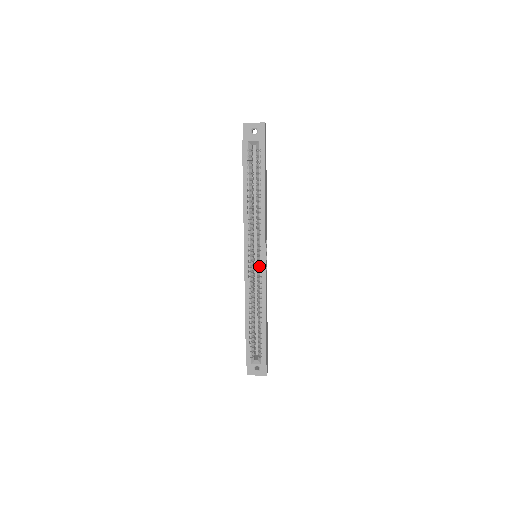
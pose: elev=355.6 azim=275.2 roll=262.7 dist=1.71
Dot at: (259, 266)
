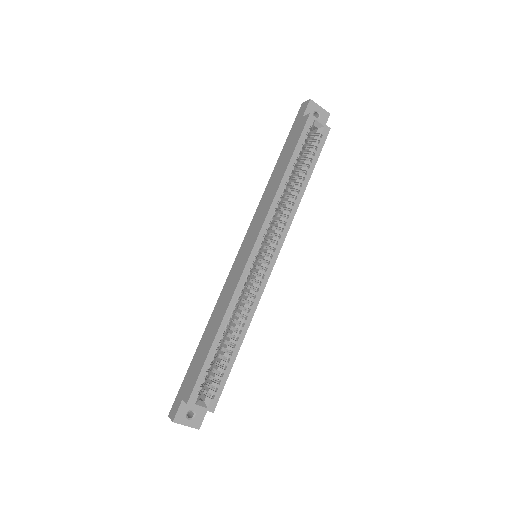
Dot at: (263, 269)
